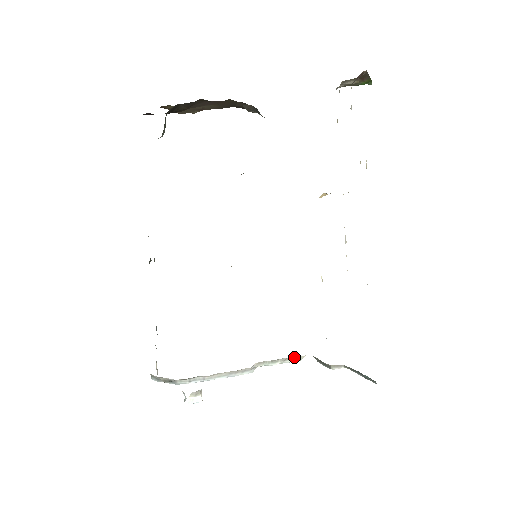
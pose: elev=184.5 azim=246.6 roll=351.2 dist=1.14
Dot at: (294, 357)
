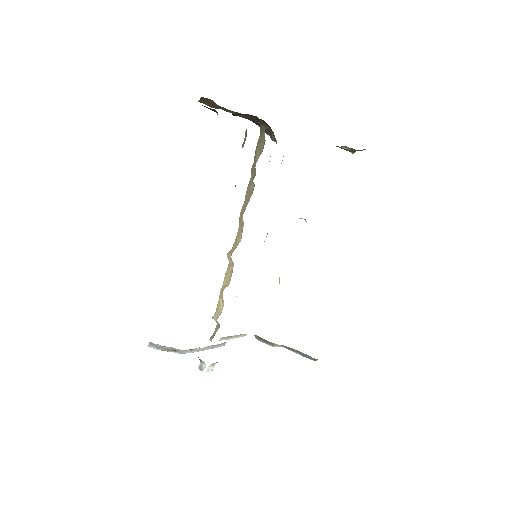
Dot at: (242, 334)
